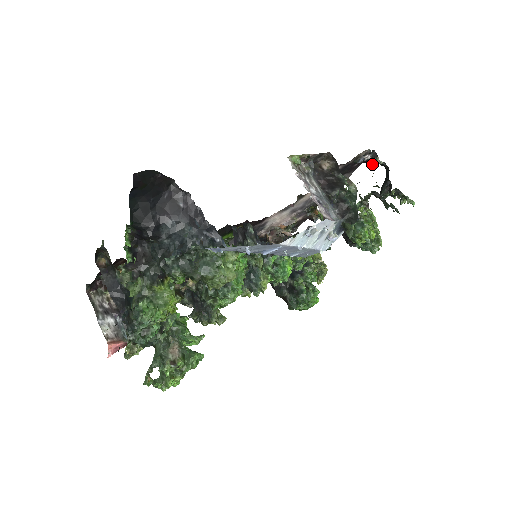
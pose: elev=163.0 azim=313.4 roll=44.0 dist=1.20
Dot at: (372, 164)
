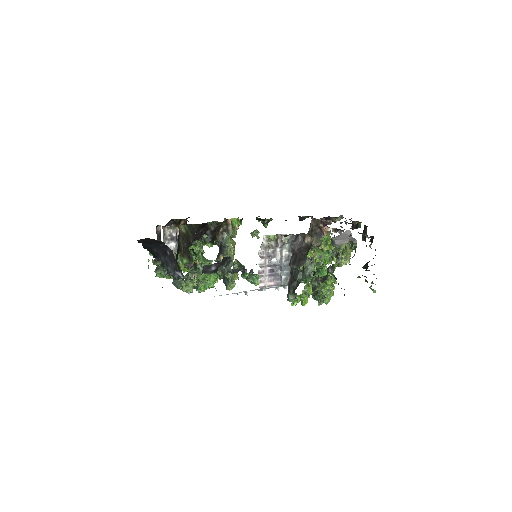
Dot at: occluded
